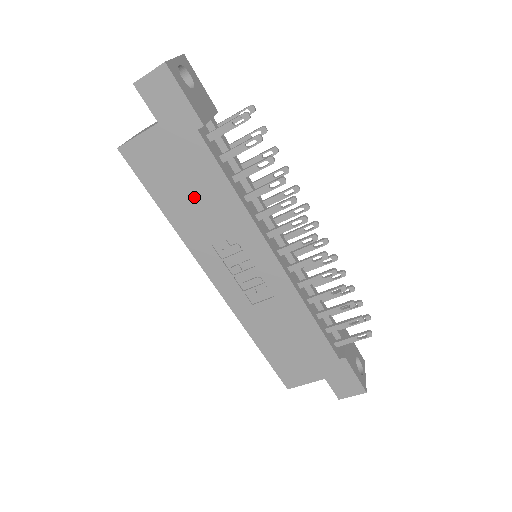
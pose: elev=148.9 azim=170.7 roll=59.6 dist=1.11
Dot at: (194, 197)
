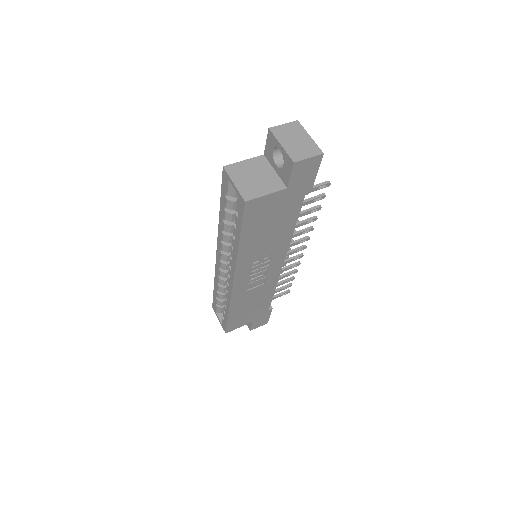
Dot at: (268, 233)
